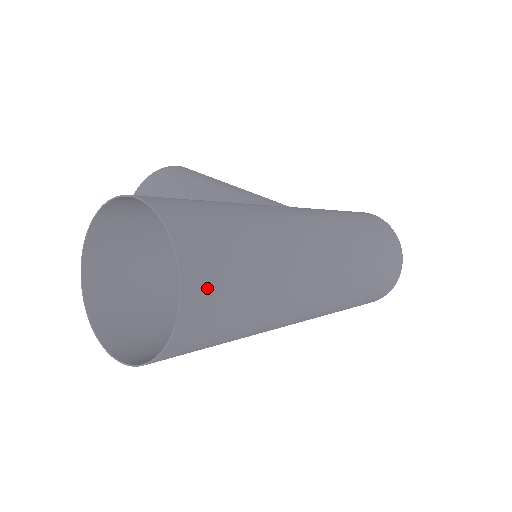
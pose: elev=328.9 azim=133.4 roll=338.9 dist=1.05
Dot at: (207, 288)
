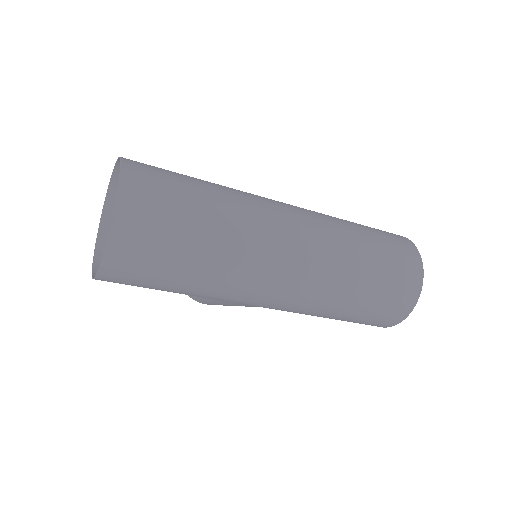
Dot at: (144, 194)
